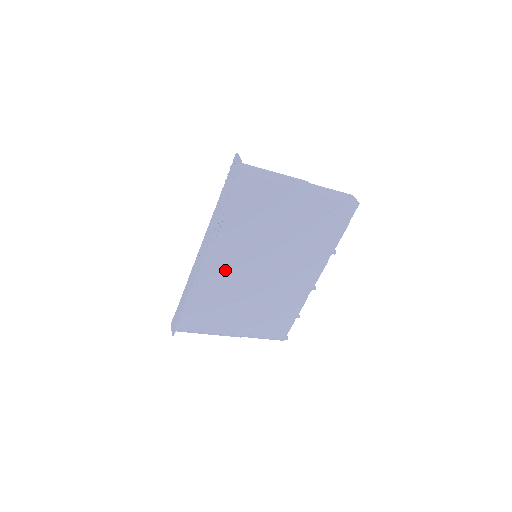
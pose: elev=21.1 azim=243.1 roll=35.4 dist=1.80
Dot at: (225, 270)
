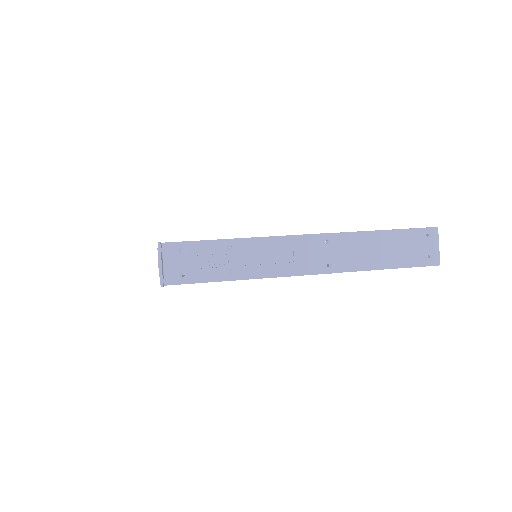
Dot at: occluded
